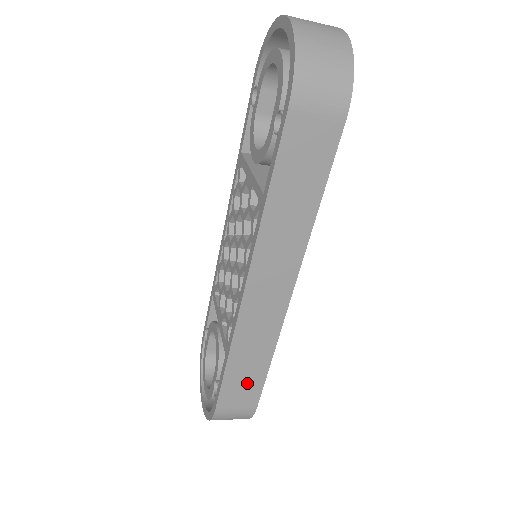
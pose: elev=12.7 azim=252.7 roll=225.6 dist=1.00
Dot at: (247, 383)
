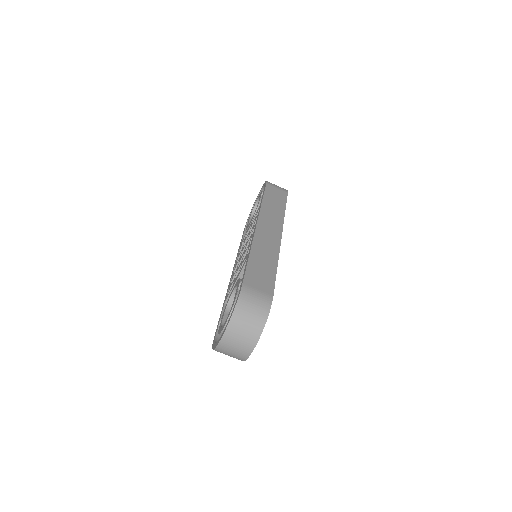
Dot at: (263, 275)
